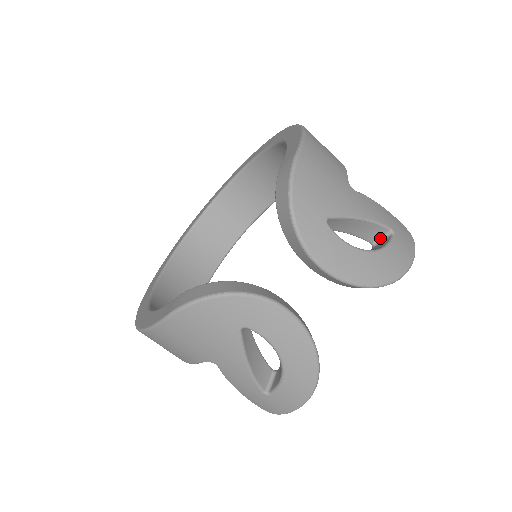
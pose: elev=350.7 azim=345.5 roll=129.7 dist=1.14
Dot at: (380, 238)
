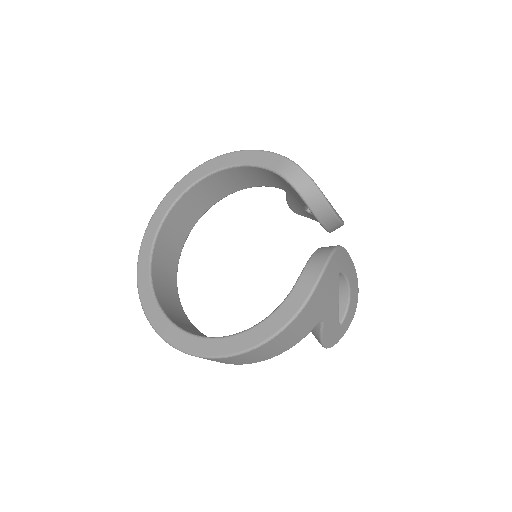
Dot at: occluded
